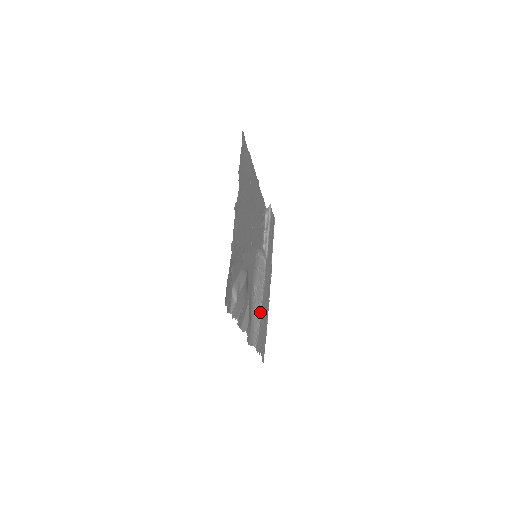
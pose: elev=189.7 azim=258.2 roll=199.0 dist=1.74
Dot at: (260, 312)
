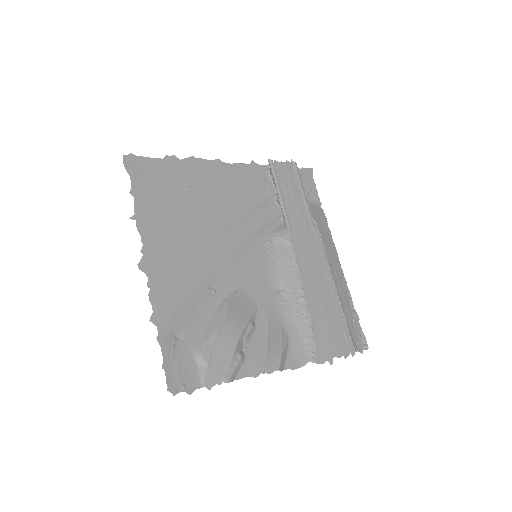
Dot at: (305, 312)
